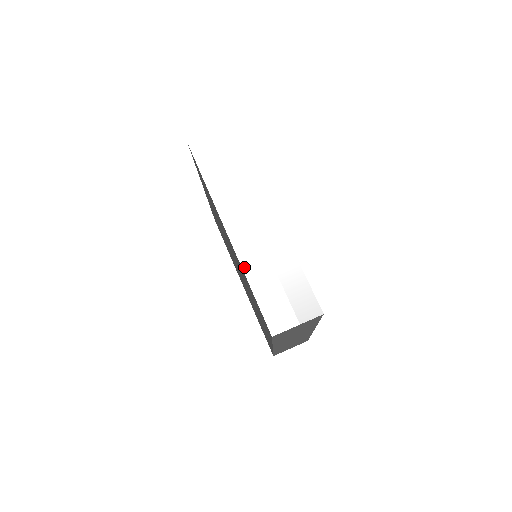
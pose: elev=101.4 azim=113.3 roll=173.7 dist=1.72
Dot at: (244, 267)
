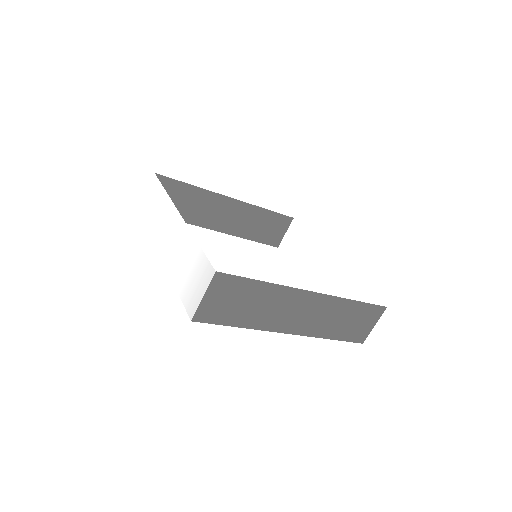
Dot at: (171, 274)
